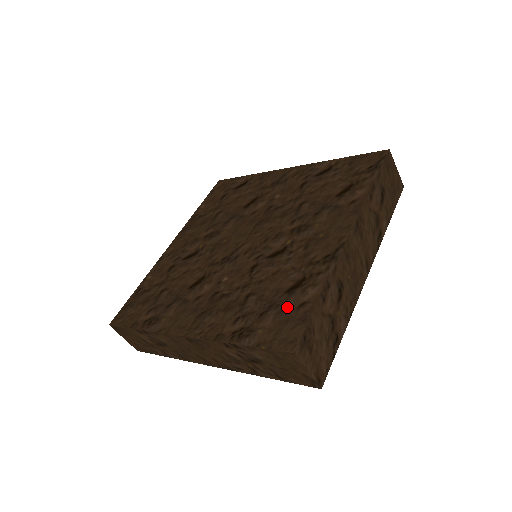
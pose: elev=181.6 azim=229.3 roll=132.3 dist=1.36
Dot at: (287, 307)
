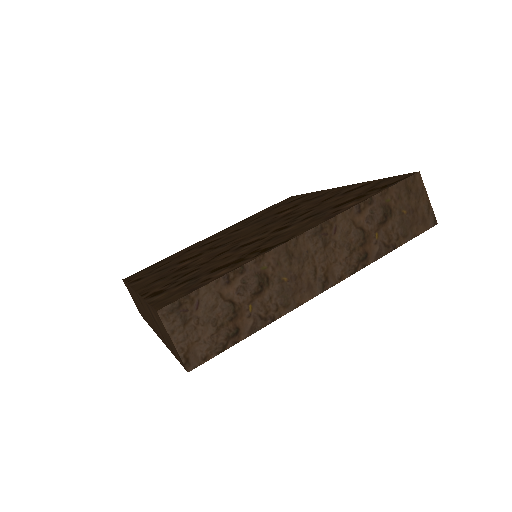
Dot at: (199, 280)
